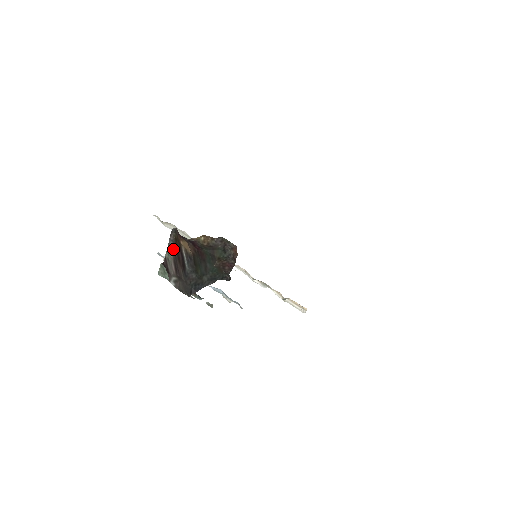
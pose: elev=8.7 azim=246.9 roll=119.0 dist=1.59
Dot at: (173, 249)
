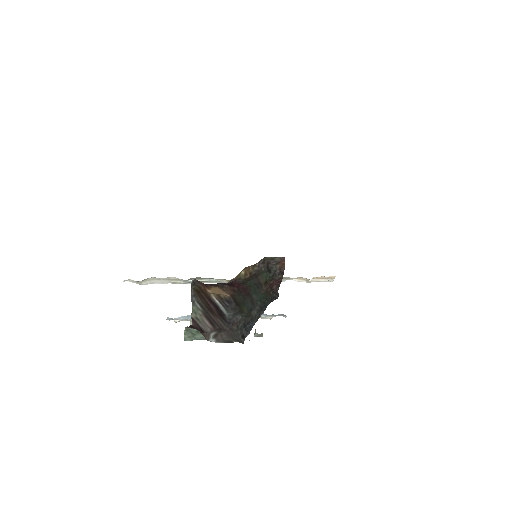
Dot at: (199, 304)
